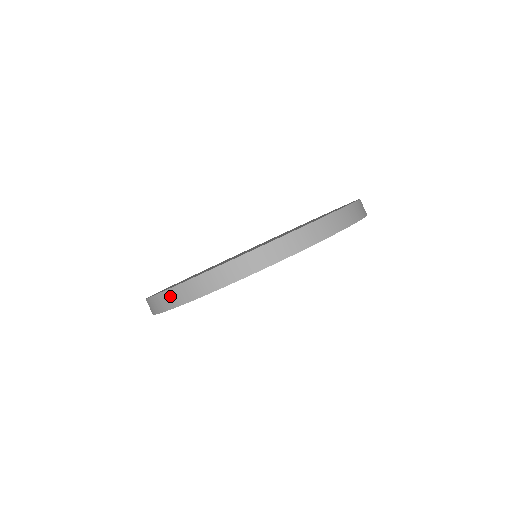
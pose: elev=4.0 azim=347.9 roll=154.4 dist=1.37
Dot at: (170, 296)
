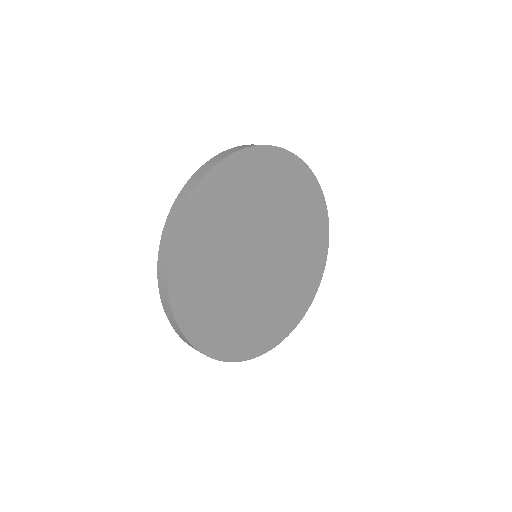
Dot at: (163, 299)
